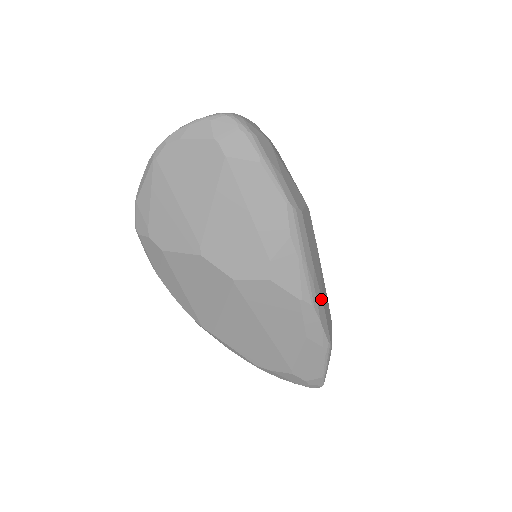
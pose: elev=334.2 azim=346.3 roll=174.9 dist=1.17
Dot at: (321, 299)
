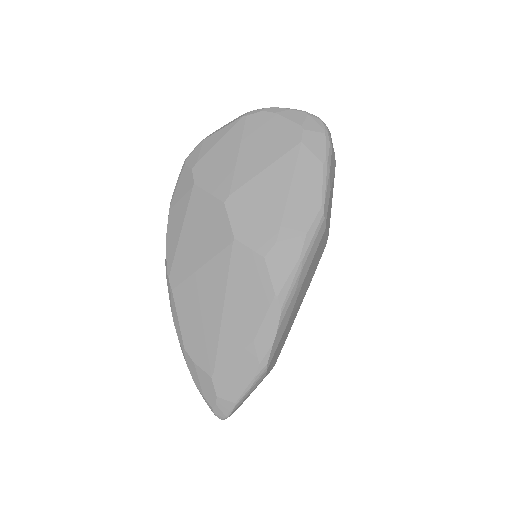
Dot at: (289, 316)
